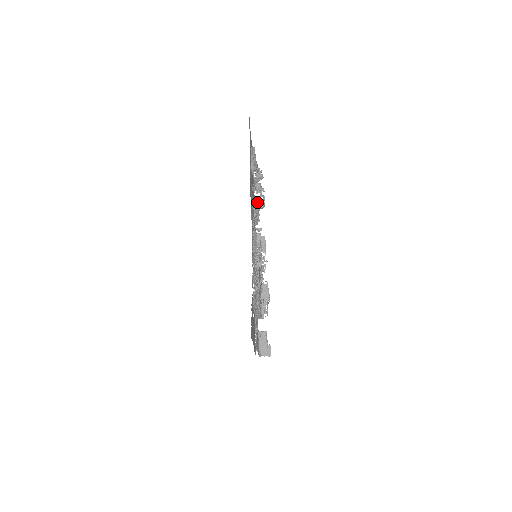
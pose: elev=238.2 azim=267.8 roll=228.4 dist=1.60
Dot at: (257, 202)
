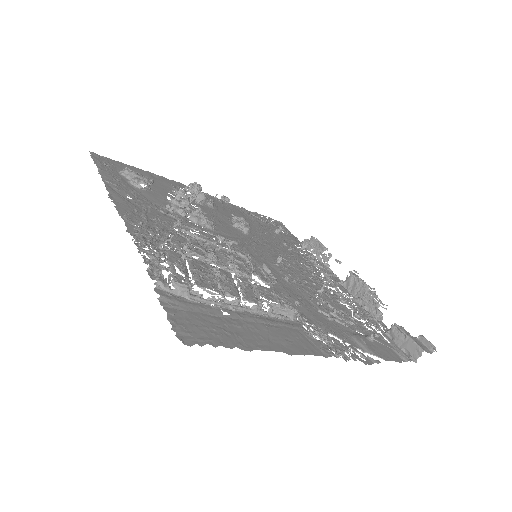
Dot at: (171, 205)
